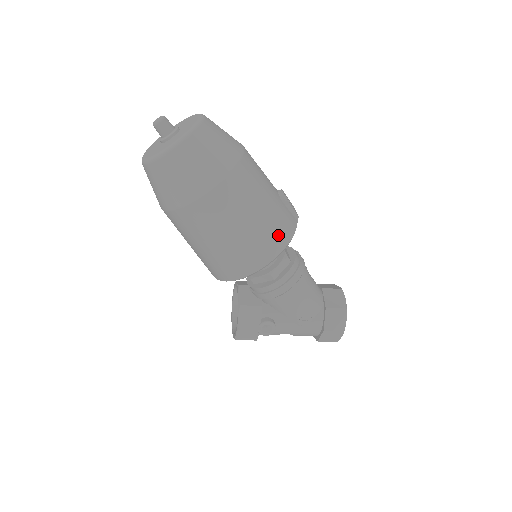
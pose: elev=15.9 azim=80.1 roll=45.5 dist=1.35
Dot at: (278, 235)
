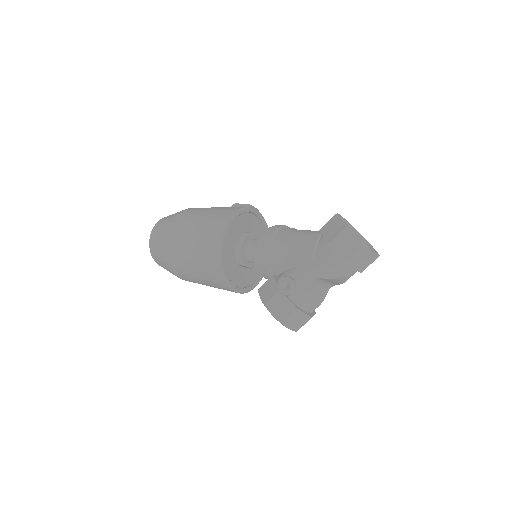
Dot at: (223, 215)
